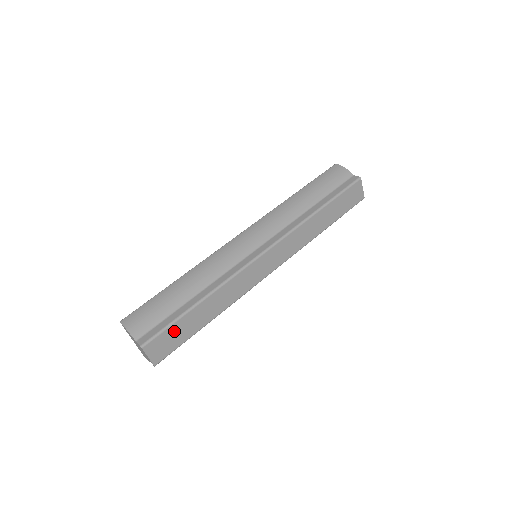
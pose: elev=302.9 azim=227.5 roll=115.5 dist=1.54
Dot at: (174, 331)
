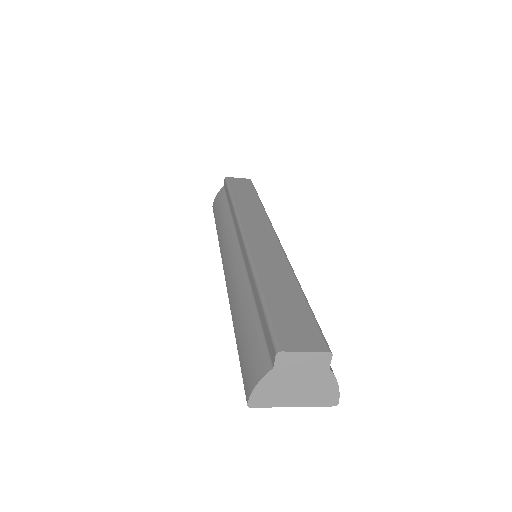
Dot at: (282, 316)
